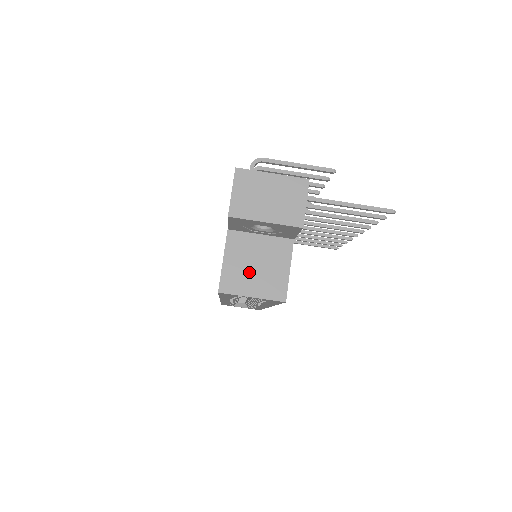
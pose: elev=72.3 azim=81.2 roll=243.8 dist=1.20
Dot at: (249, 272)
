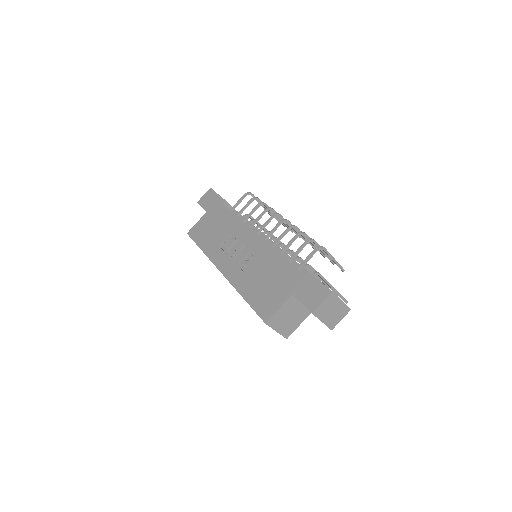
Dot at: (284, 319)
